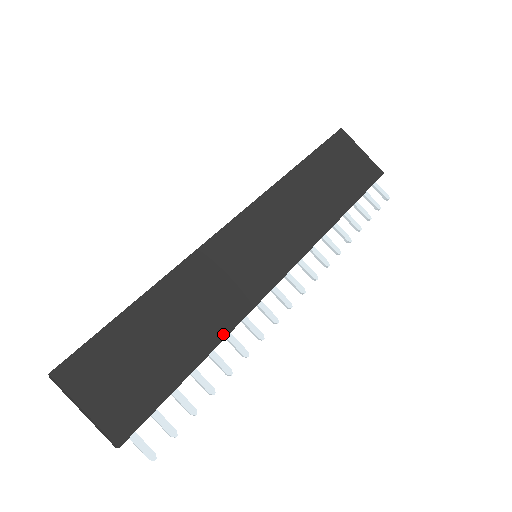
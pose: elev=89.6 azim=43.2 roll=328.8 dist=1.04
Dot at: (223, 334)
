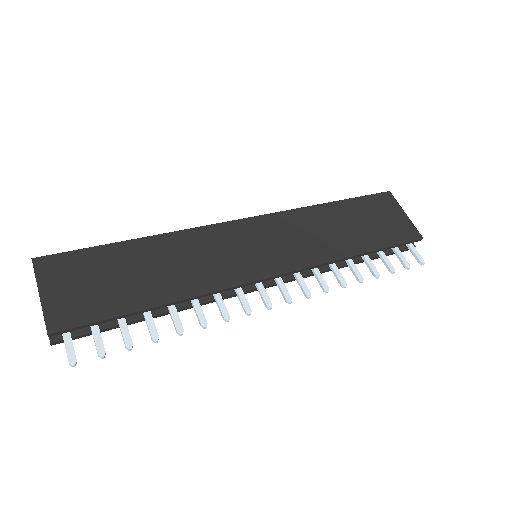
Dot at: (189, 295)
